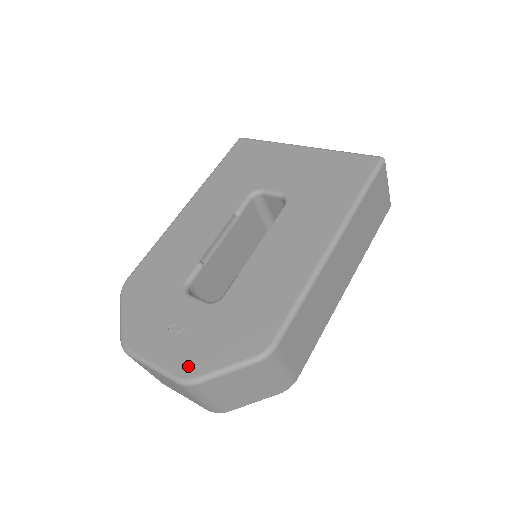
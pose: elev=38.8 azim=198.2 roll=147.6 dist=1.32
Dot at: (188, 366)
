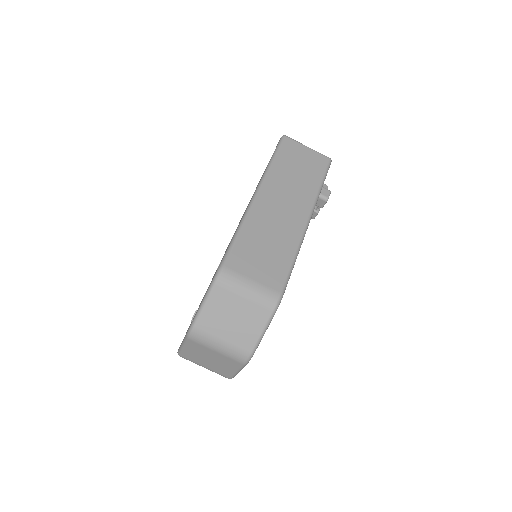
Dot at: occluded
